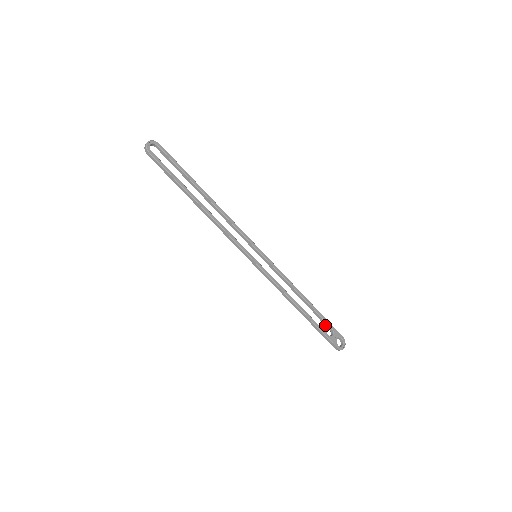
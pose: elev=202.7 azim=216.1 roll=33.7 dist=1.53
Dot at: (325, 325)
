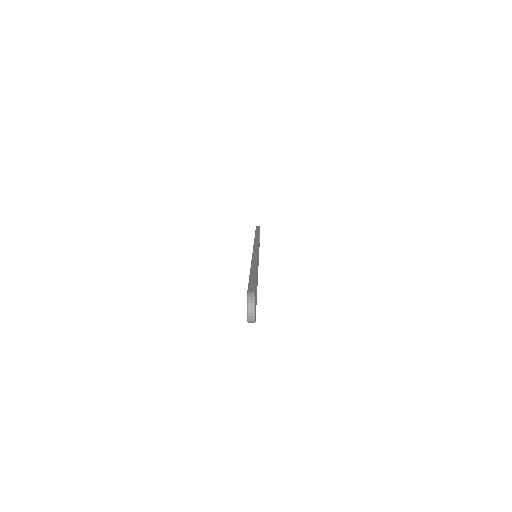
Dot at: (259, 236)
